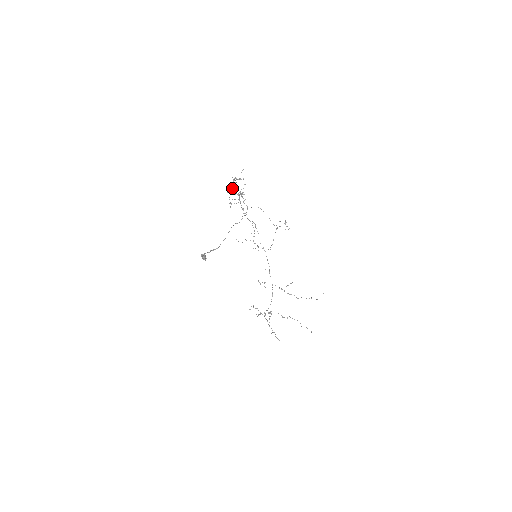
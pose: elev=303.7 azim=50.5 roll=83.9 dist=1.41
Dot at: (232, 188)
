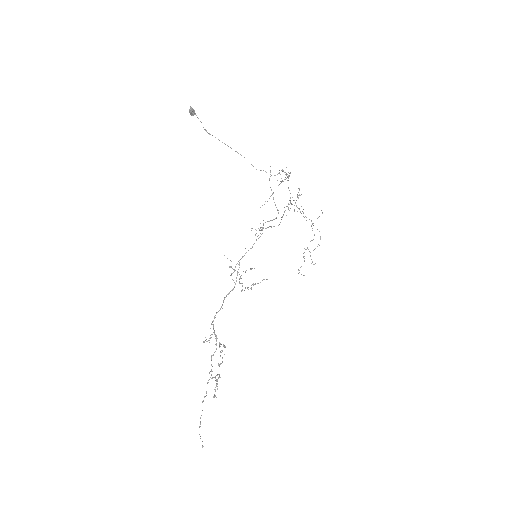
Dot at: occluded
